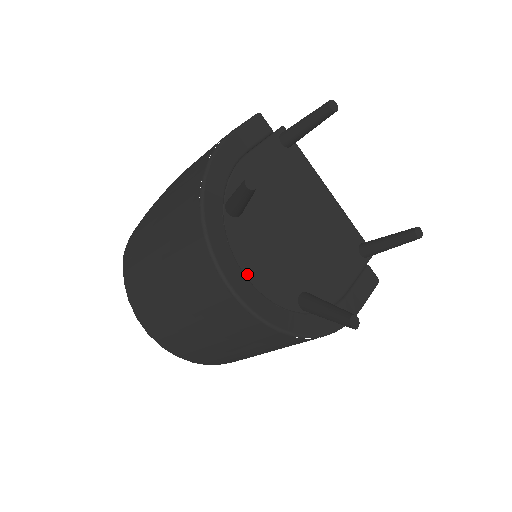
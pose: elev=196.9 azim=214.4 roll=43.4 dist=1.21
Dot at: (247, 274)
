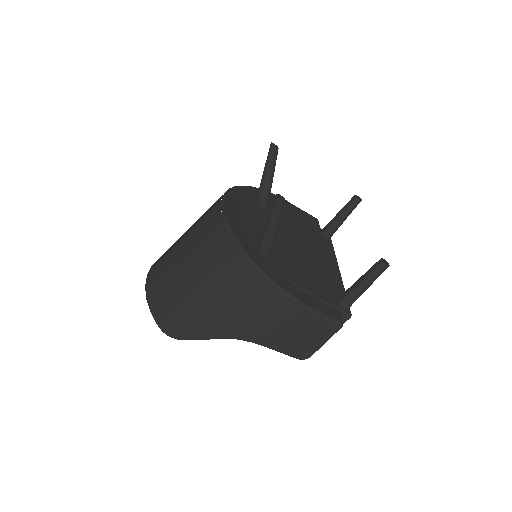
Dot at: (240, 212)
